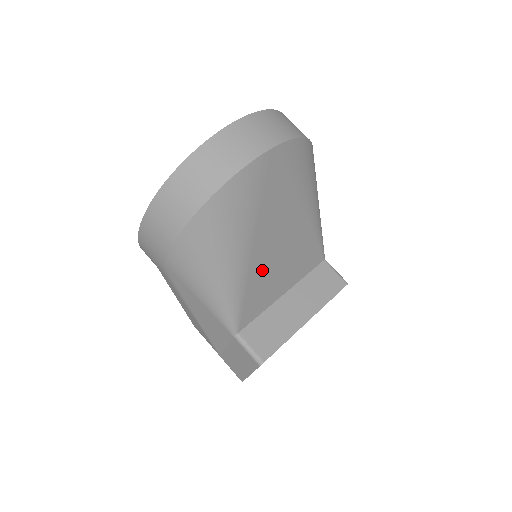
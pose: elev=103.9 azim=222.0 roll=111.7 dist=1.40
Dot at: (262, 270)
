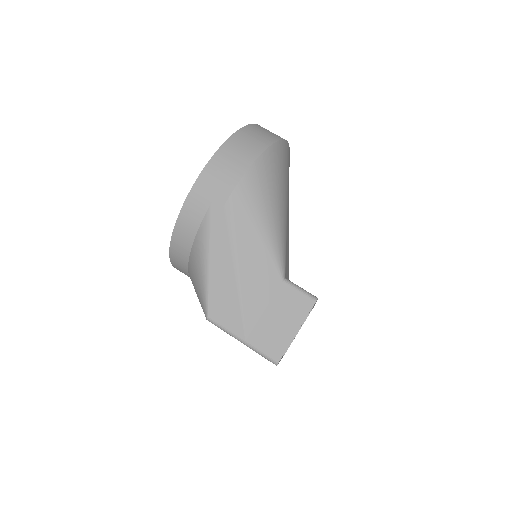
Dot at: (287, 236)
